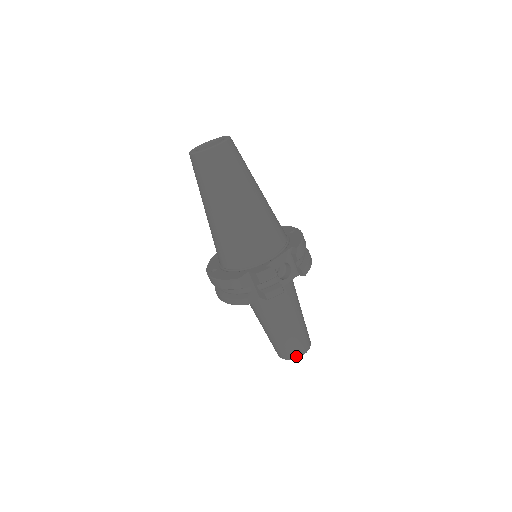
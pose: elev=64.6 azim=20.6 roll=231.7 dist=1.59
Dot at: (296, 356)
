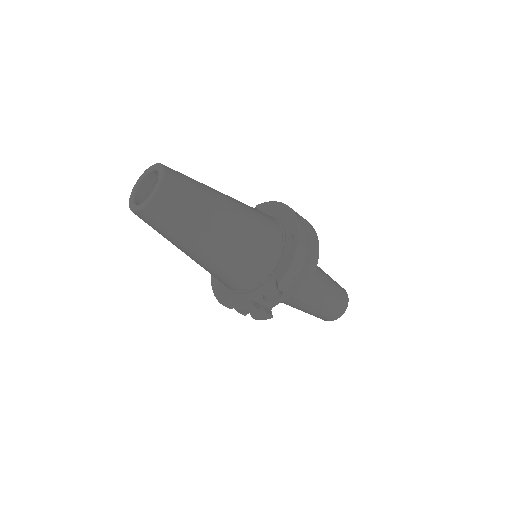
Dot at: (327, 320)
